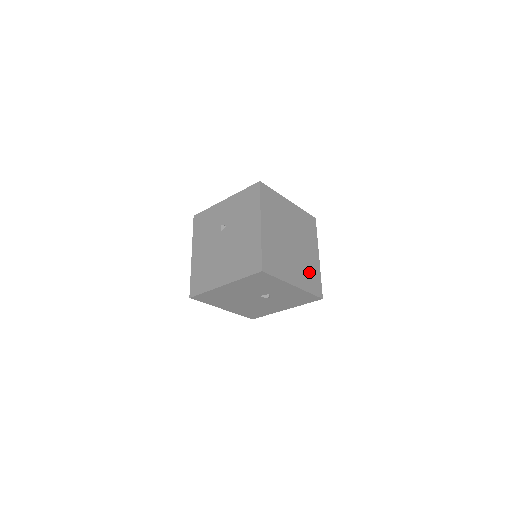
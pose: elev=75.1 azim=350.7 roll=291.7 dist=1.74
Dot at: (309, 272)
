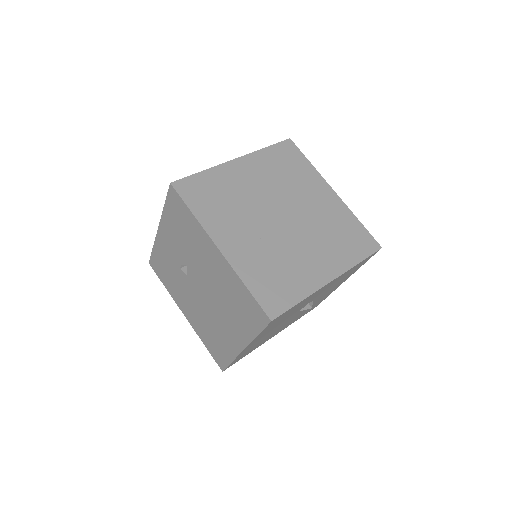
Dot at: (337, 232)
